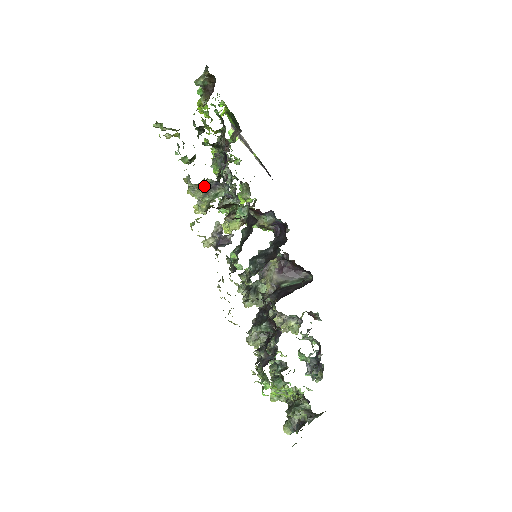
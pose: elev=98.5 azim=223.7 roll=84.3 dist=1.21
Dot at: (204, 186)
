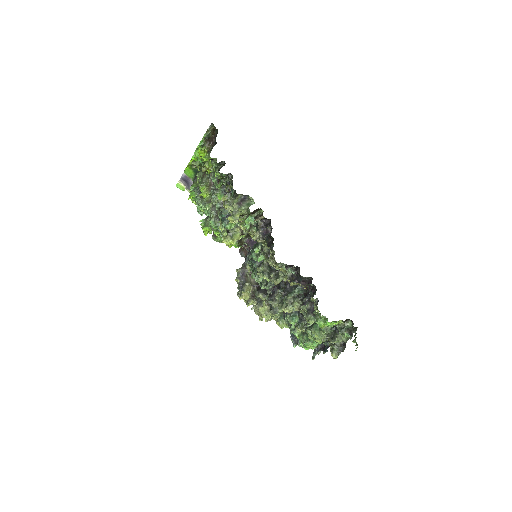
Dot at: (237, 200)
